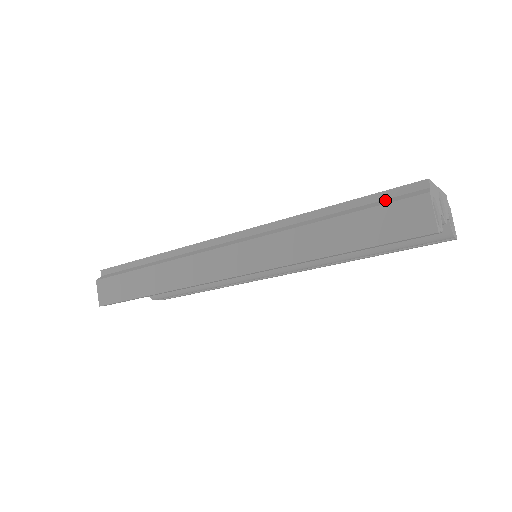
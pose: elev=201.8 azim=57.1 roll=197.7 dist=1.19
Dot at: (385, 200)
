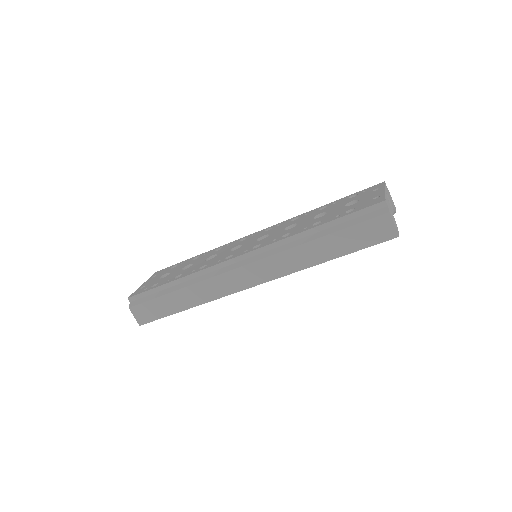
Dot at: (358, 218)
